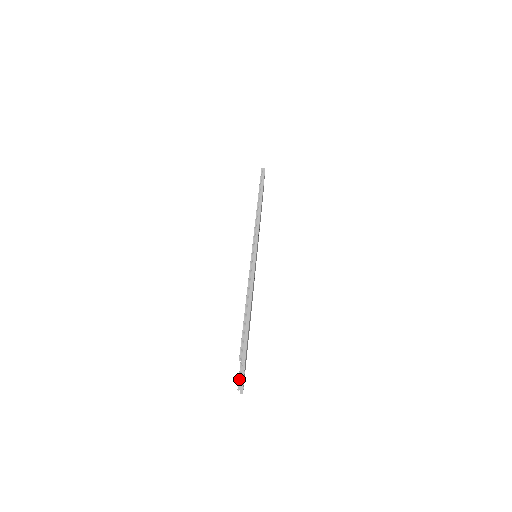
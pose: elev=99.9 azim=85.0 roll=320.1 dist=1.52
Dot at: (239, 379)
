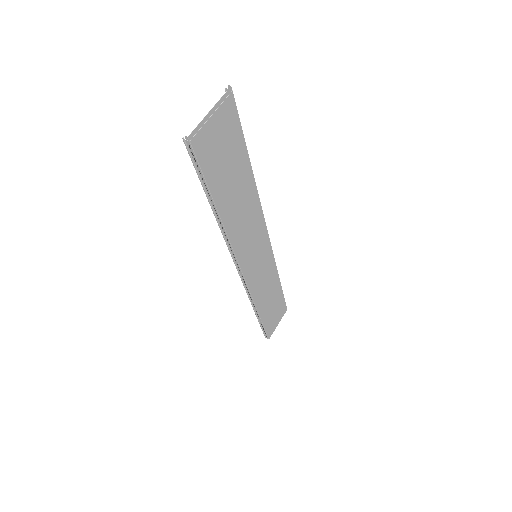
Dot at: (189, 153)
